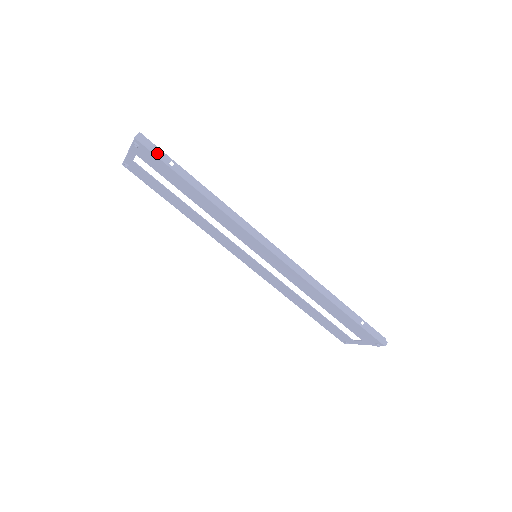
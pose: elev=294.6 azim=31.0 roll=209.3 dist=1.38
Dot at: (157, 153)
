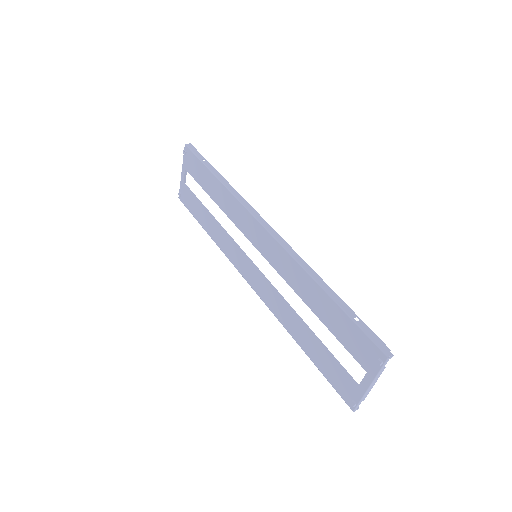
Dot at: (196, 153)
